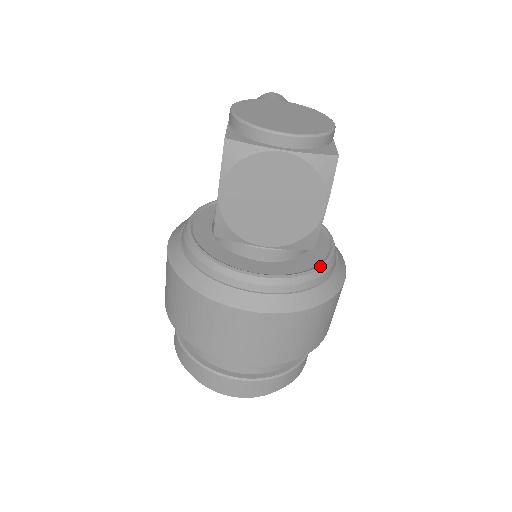
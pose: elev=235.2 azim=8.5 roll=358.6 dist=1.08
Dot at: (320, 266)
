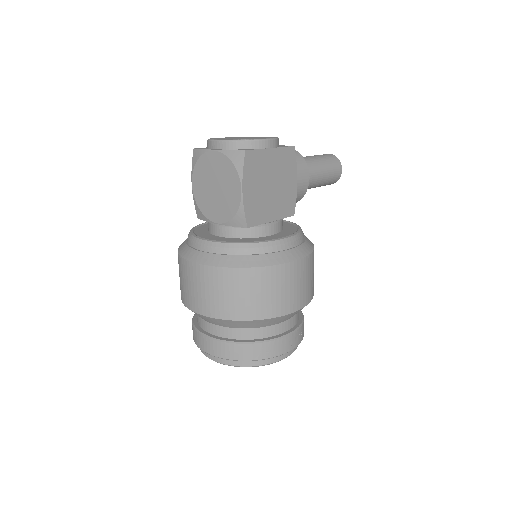
Dot at: (252, 242)
